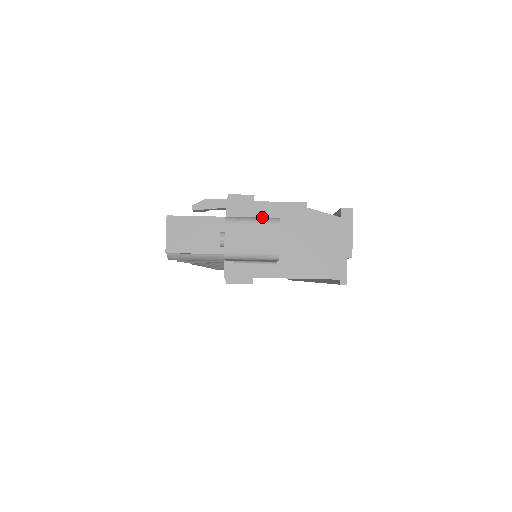
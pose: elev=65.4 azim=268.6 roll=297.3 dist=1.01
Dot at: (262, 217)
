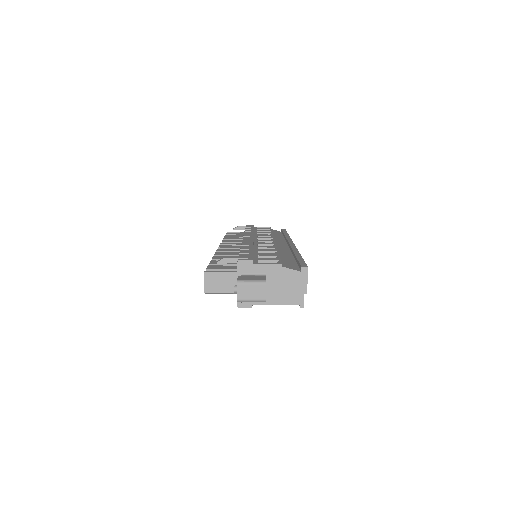
Dot at: (257, 272)
